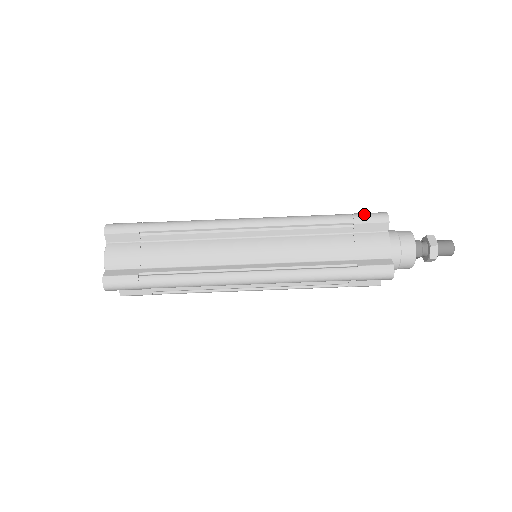
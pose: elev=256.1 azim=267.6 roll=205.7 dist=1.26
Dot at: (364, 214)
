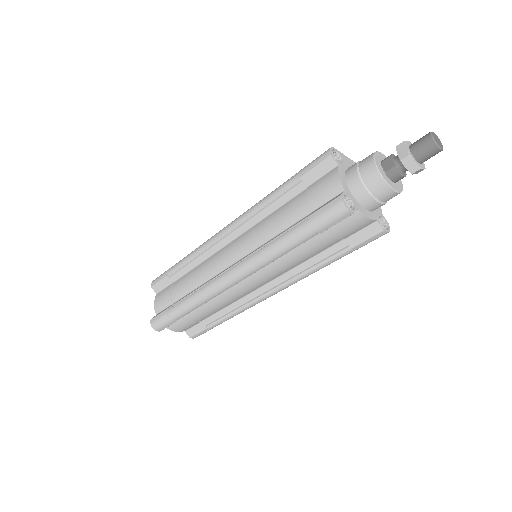
Dot at: (323, 221)
